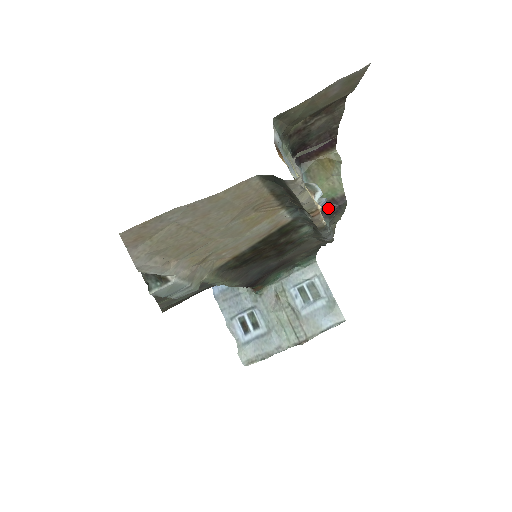
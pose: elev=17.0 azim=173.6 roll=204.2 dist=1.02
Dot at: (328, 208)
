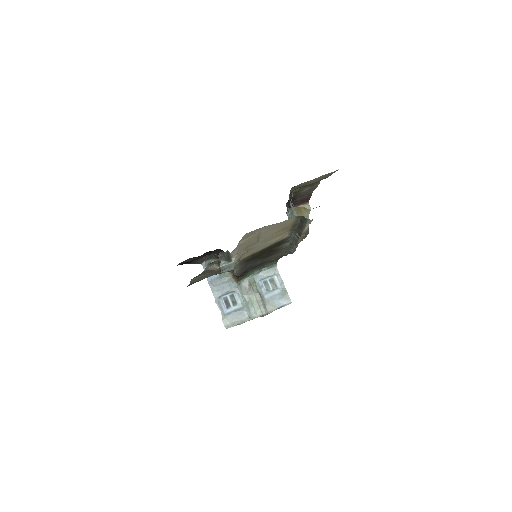
Dot at: occluded
